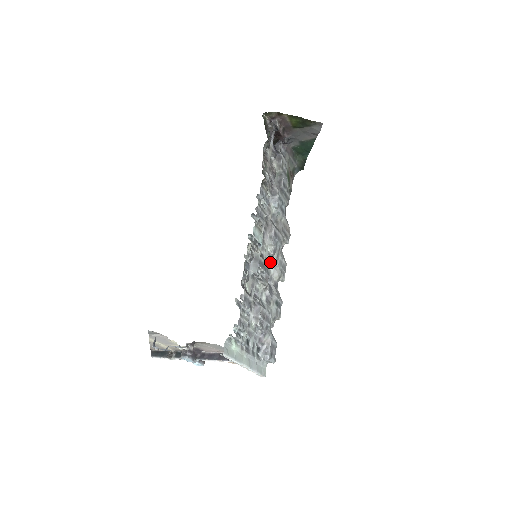
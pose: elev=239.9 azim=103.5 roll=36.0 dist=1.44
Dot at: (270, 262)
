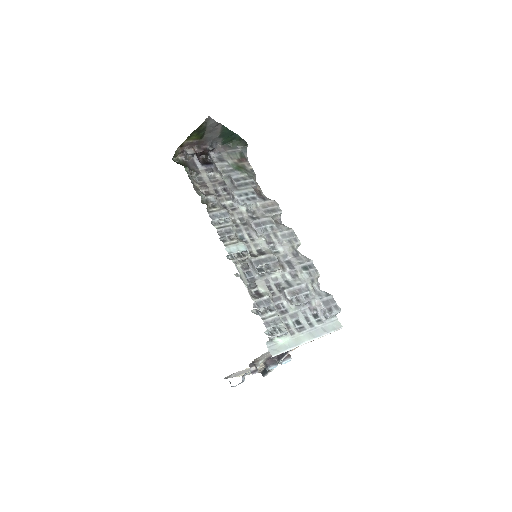
Dot at: (274, 245)
